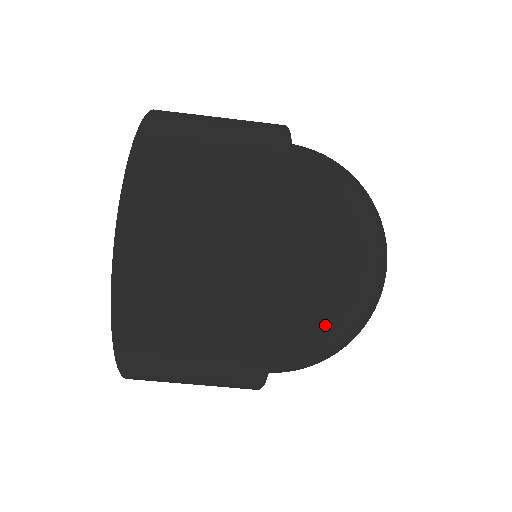
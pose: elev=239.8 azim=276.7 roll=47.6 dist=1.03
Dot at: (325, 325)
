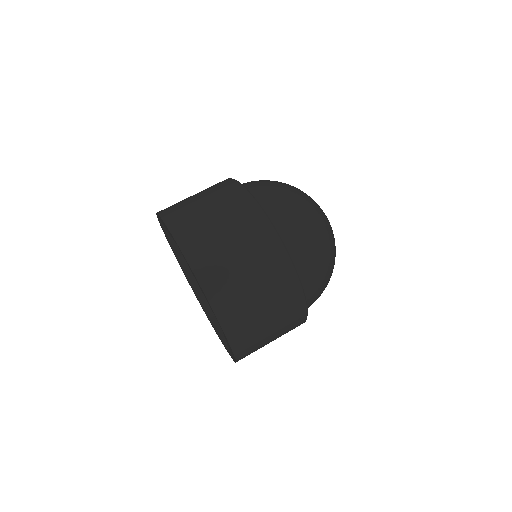
Dot at: occluded
